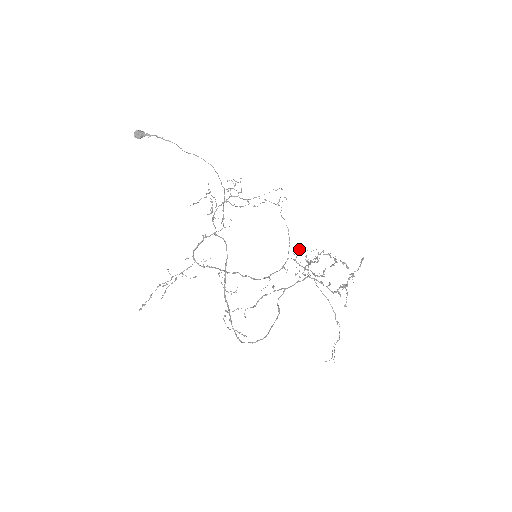
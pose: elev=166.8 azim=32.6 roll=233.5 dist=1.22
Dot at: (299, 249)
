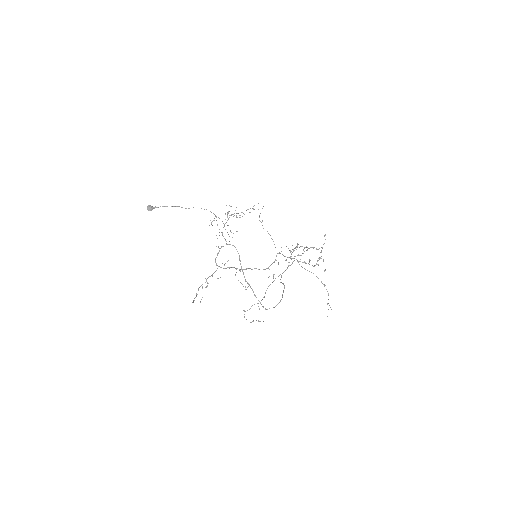
Dot at: occluded
